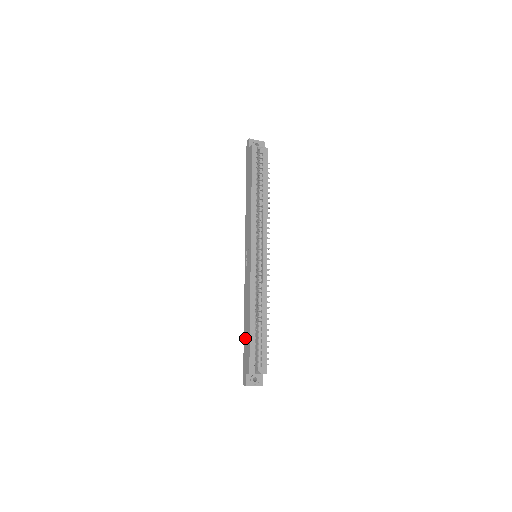
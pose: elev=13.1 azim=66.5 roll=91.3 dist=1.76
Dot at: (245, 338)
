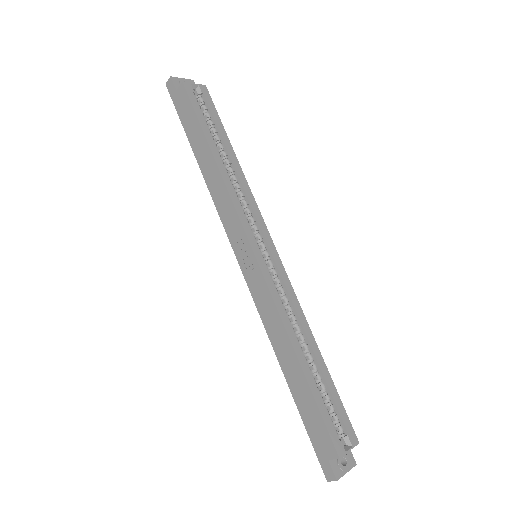
Dot at: (298, 398)
